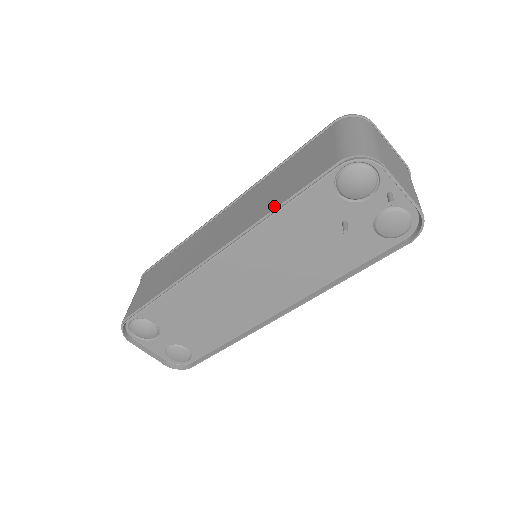
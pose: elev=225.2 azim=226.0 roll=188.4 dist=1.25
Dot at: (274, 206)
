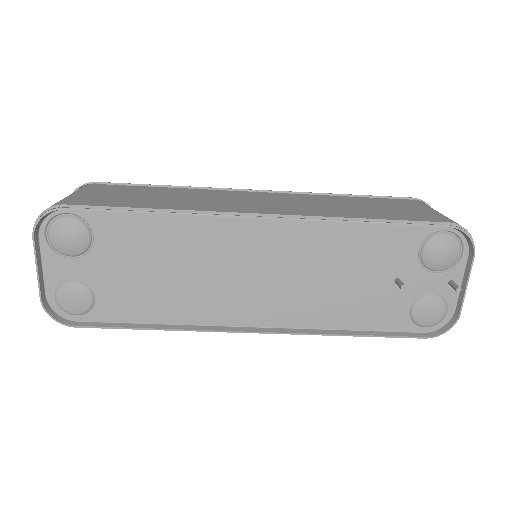
Dot at: (362, 216)
